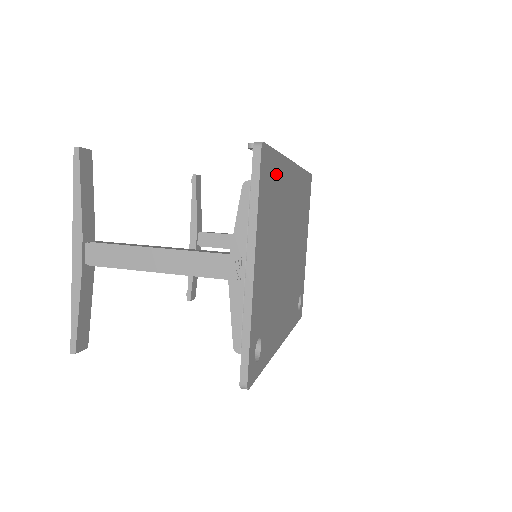
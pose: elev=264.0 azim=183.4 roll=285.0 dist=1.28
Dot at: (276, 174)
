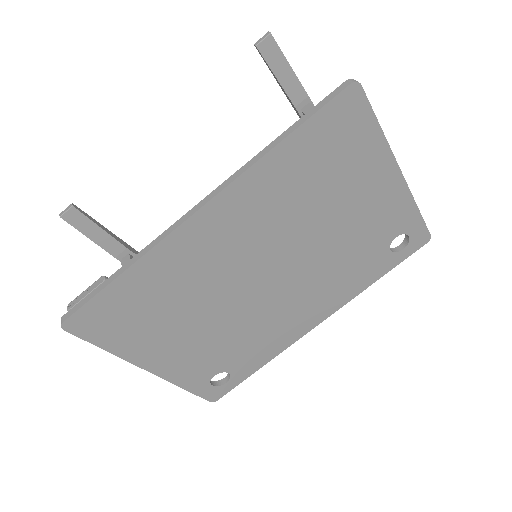
Dot at: (133, 292)
